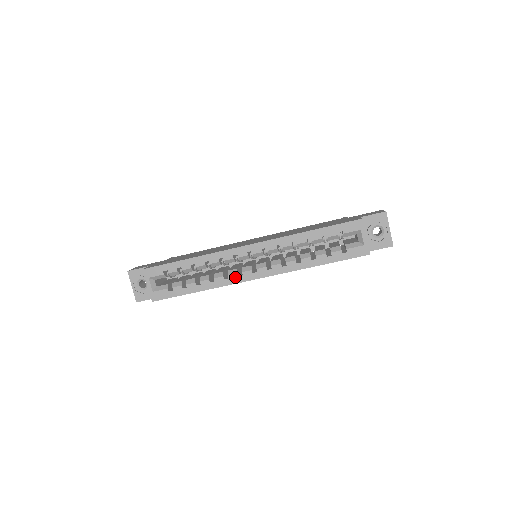
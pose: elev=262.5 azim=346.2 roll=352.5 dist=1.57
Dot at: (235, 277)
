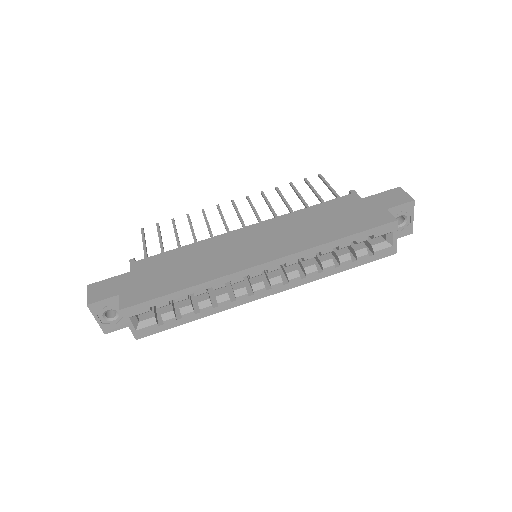
Dot at: (244, 298)
